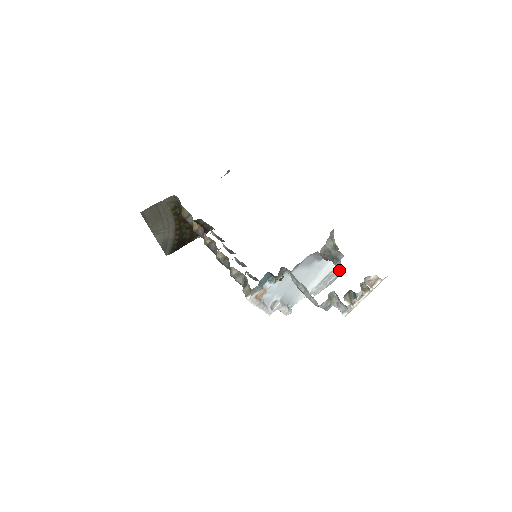
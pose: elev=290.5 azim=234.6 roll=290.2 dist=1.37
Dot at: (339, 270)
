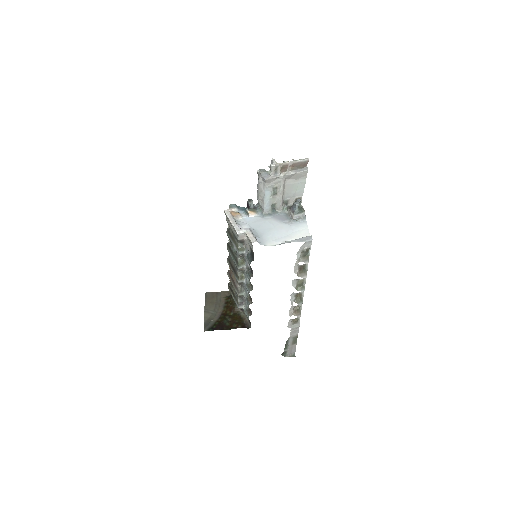
Dot at: (311, 236)
